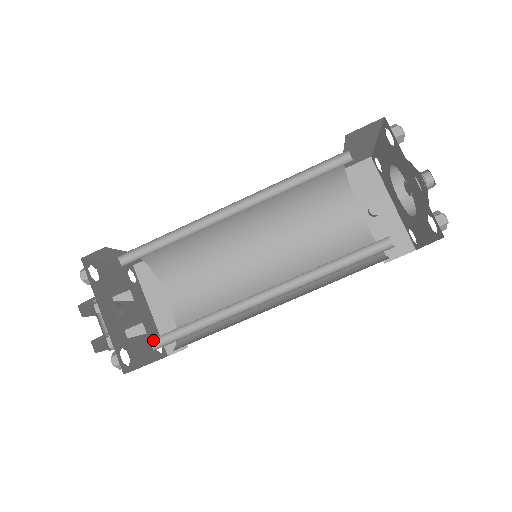
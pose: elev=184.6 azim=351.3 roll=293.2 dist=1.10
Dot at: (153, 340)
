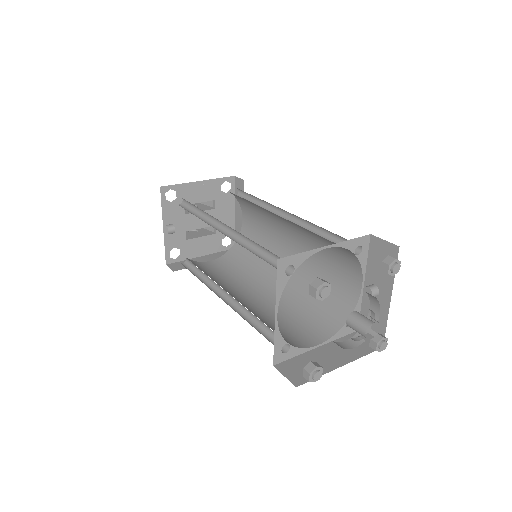
Dot at: occluded
